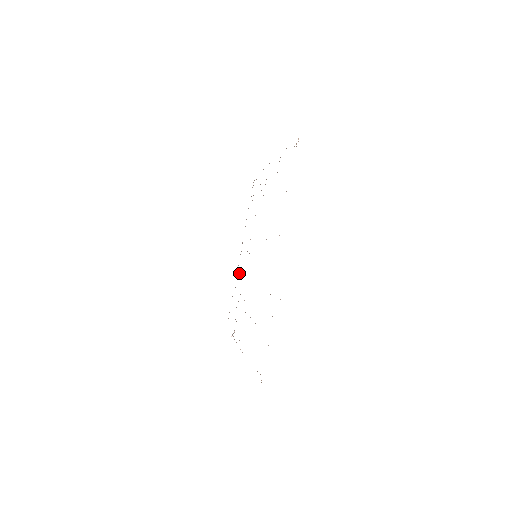
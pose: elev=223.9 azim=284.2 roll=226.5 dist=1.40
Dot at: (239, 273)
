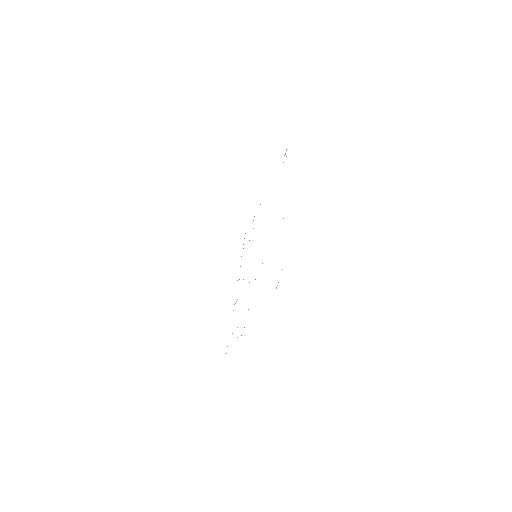
Dot at: (237, 299)
